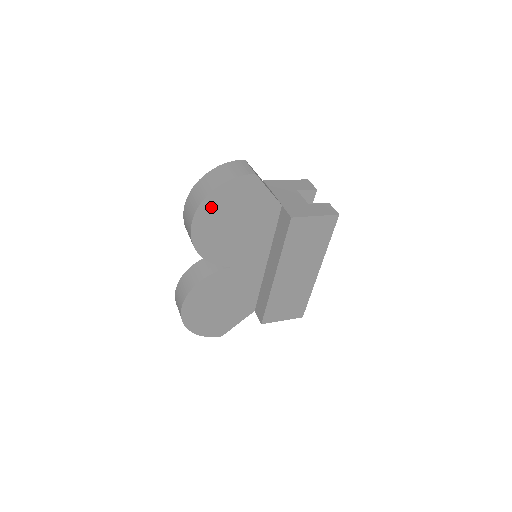
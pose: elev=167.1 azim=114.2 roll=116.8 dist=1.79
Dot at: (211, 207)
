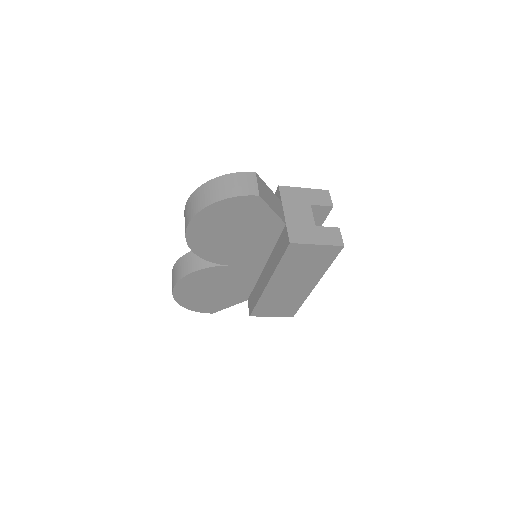
Dot at: (208, 217)
